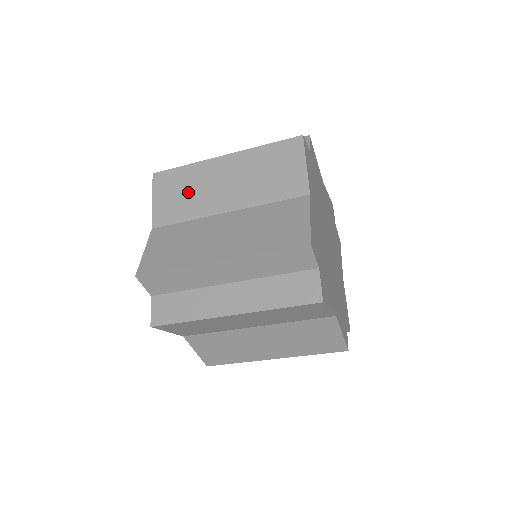
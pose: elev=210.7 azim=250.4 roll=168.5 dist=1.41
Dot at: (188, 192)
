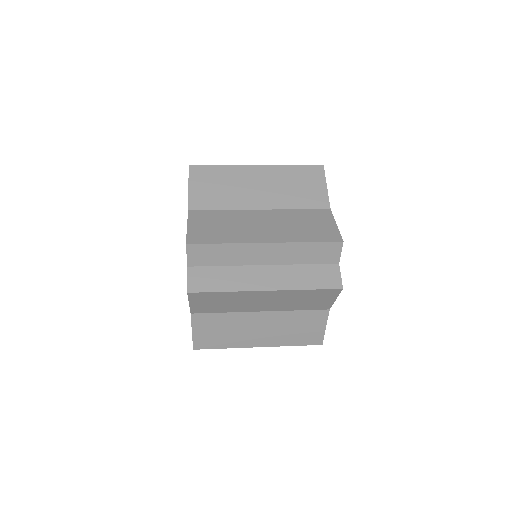
Dot at: (224, 187)
